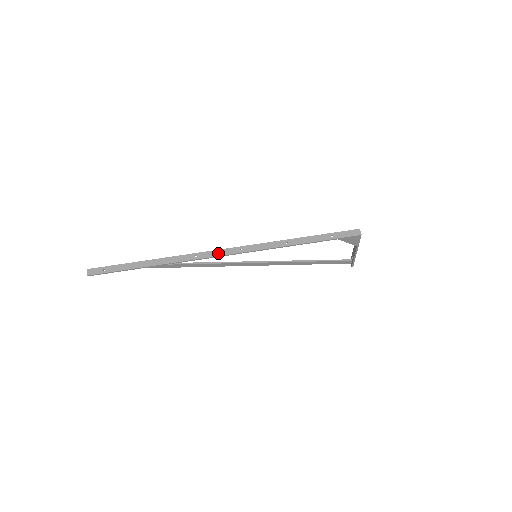
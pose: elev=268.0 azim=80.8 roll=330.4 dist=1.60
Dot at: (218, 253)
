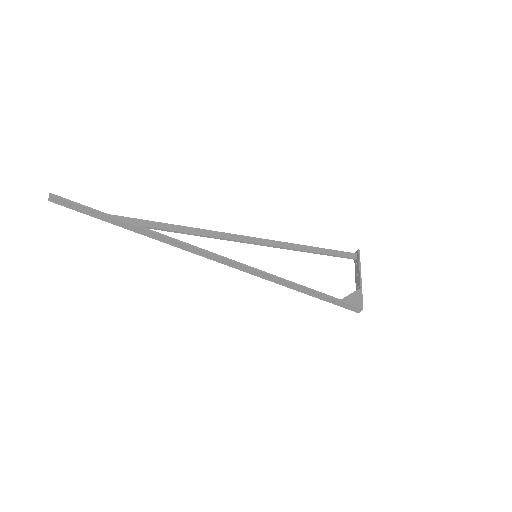
Dot at: (213, 258)
